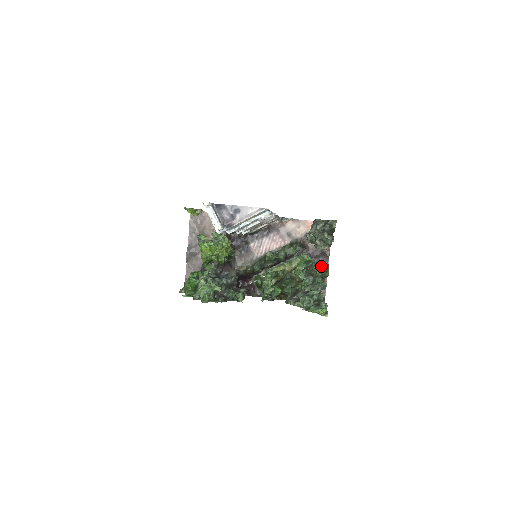
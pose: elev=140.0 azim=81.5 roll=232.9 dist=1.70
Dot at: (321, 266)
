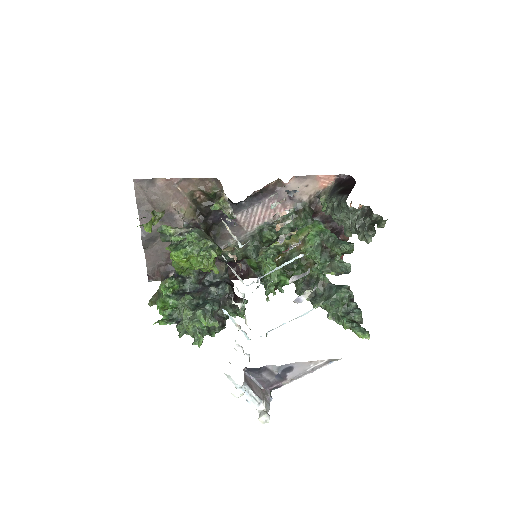
Dot at: (346, 249)
